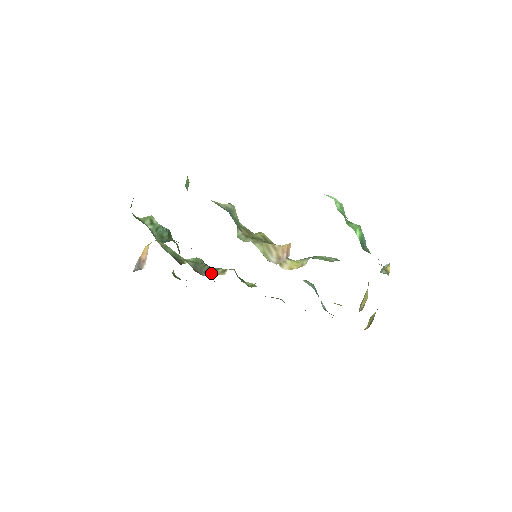
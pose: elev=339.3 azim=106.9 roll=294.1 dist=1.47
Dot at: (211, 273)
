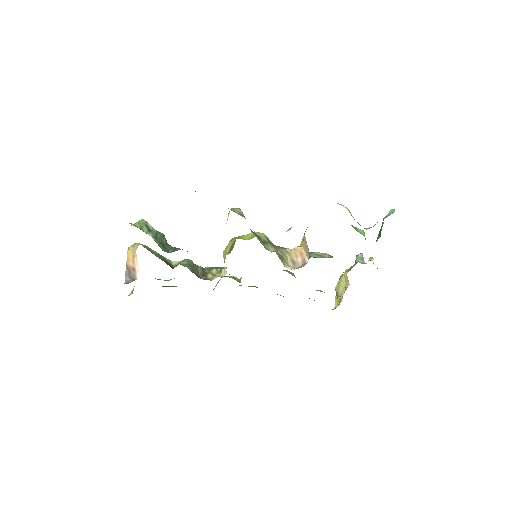
Dot at: (209, 275)
